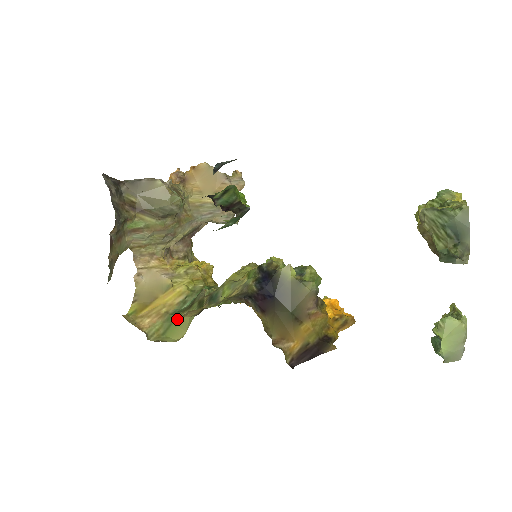
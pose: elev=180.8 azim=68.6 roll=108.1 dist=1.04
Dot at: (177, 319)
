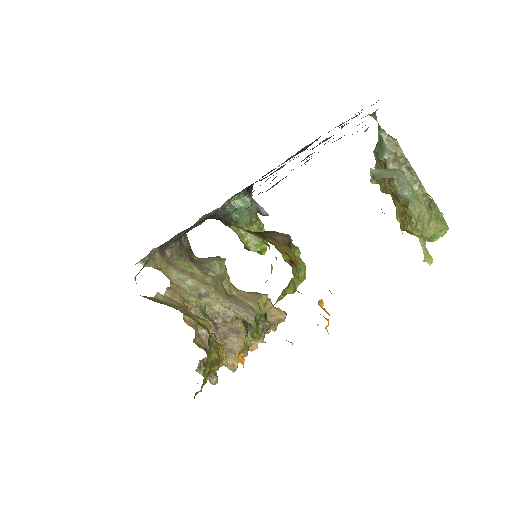
Dot at: occluded
